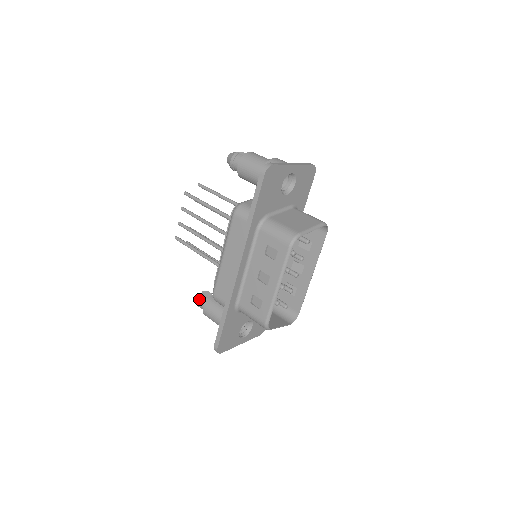
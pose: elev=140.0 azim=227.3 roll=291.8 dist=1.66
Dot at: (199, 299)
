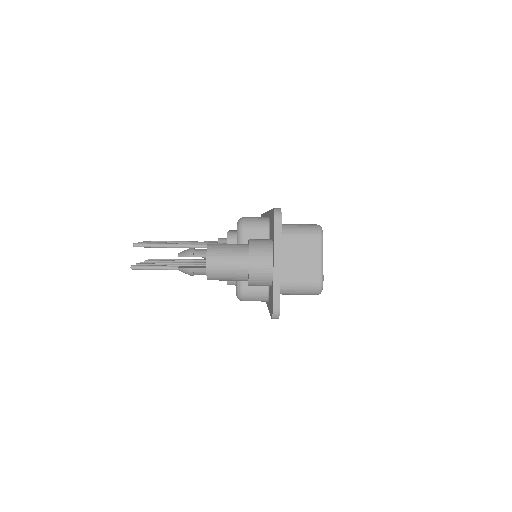
Dot at: occluded
